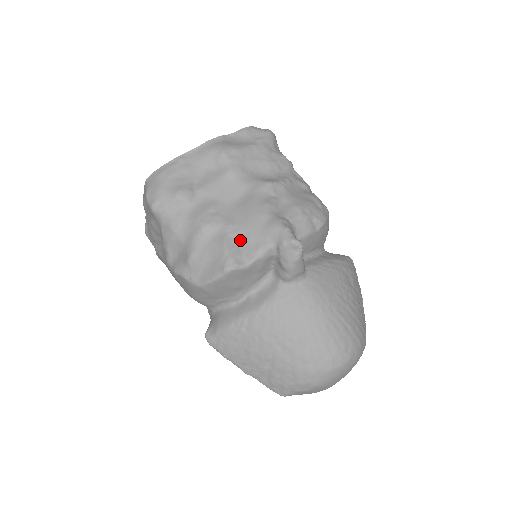
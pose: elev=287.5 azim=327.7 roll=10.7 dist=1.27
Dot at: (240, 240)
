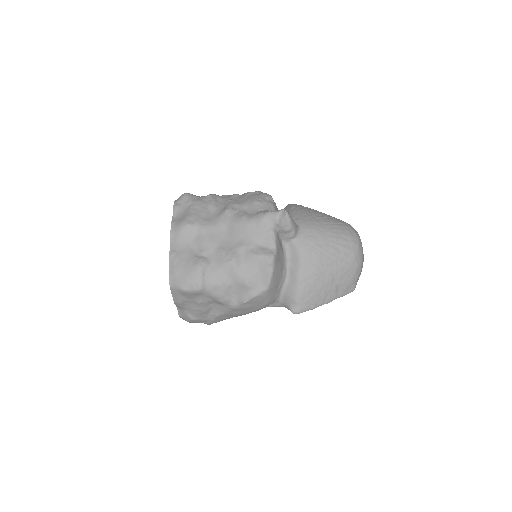
Dot at: (256, 245)
